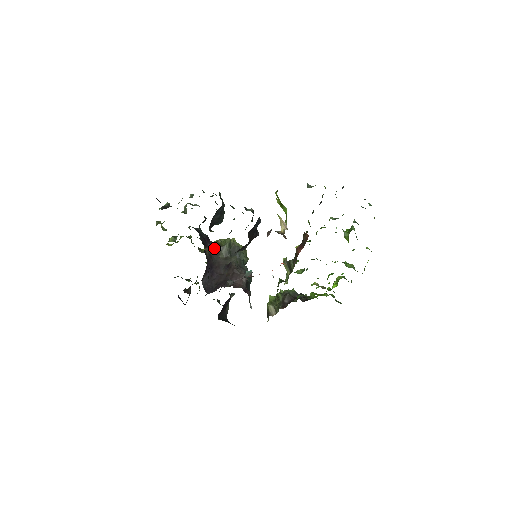
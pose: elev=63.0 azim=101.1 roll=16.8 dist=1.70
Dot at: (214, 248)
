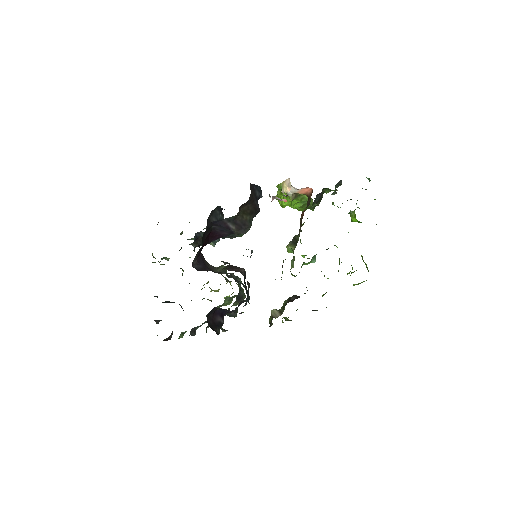
Dot at: (208, 265)
